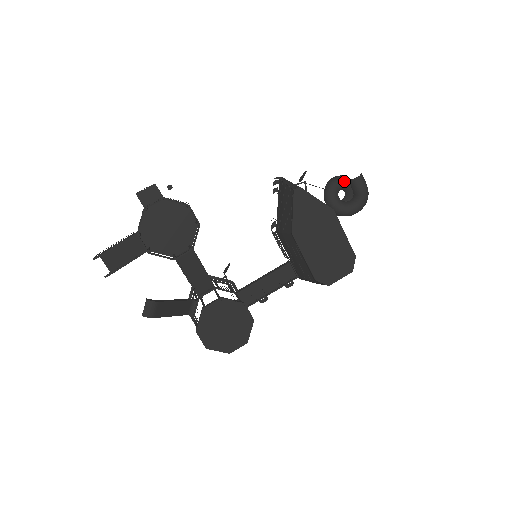
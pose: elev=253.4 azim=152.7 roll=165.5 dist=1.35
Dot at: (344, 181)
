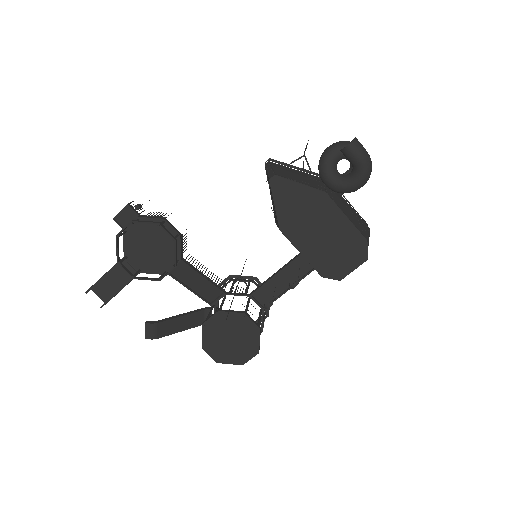
Dot at: occluded
